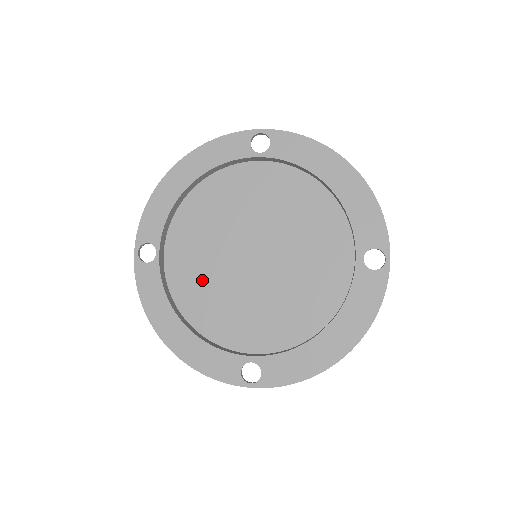
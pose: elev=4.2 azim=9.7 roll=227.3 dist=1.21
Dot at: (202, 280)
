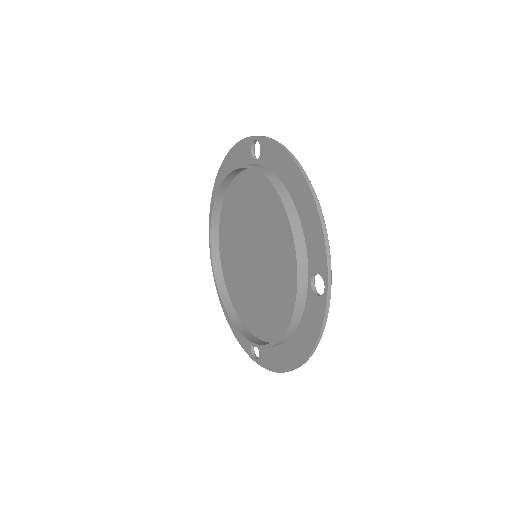
Dot at: (233, 267)
